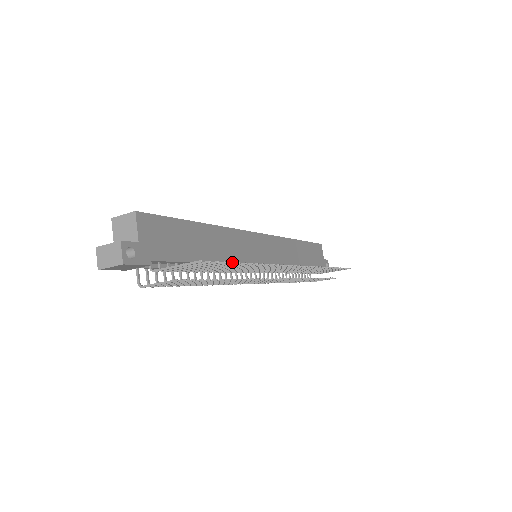
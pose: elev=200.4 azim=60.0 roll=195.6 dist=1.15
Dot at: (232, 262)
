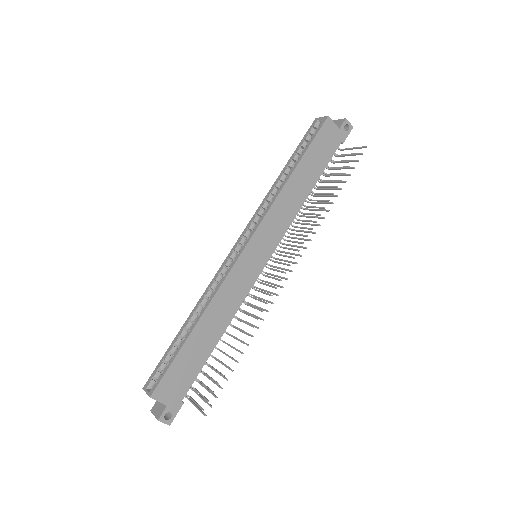
Dot at: (227, 380)
